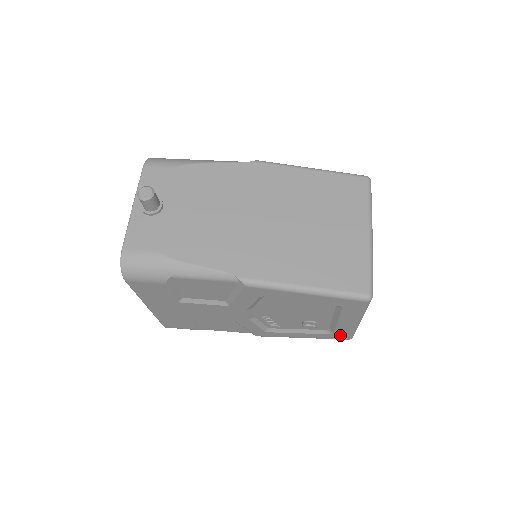
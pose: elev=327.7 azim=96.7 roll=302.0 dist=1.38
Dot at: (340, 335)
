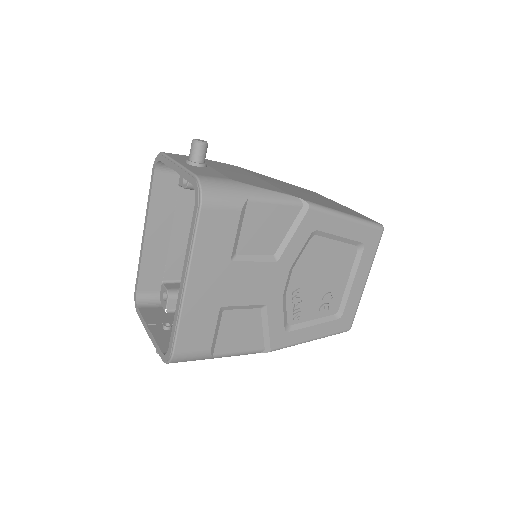
Dot at: (346, 319)
